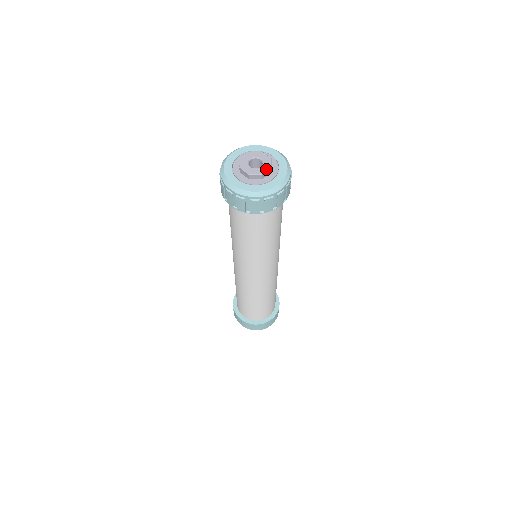
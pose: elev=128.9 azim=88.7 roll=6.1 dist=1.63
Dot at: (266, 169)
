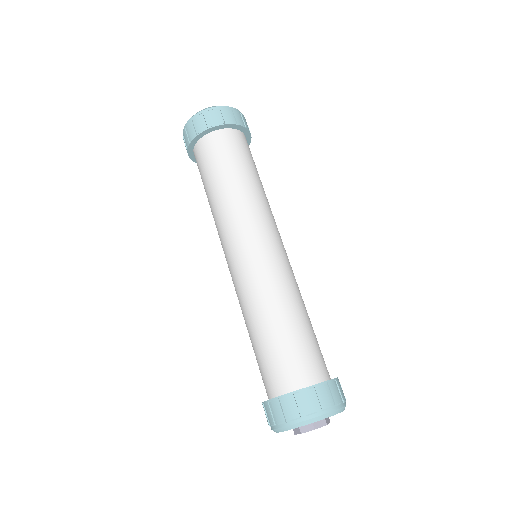
Dot at: occluded
